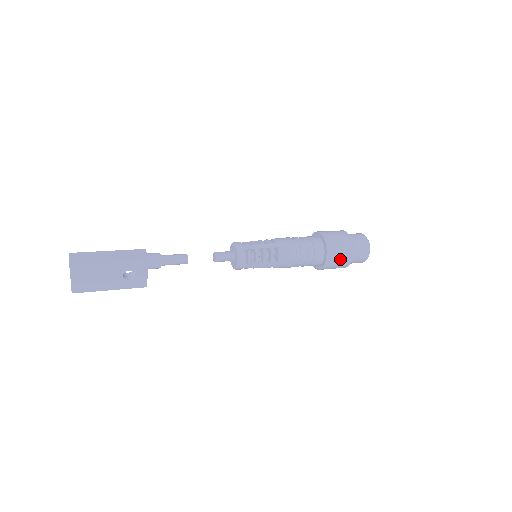
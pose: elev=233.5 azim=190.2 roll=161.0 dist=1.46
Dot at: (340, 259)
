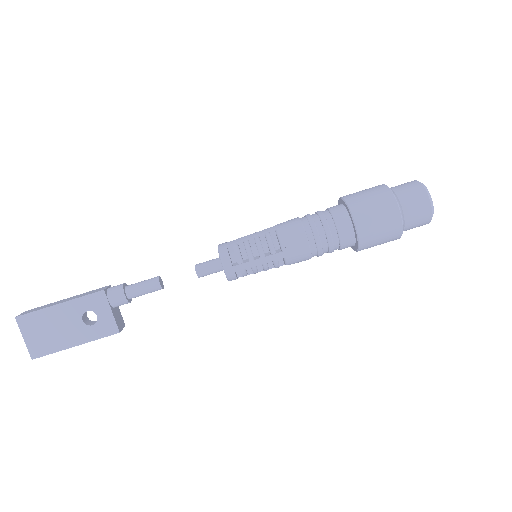
Dot at: (377, 215)
